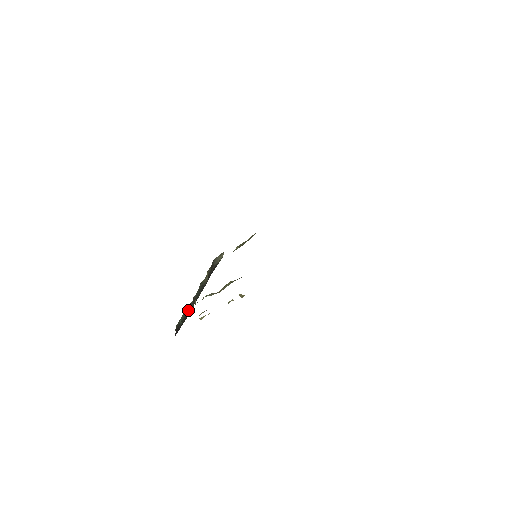
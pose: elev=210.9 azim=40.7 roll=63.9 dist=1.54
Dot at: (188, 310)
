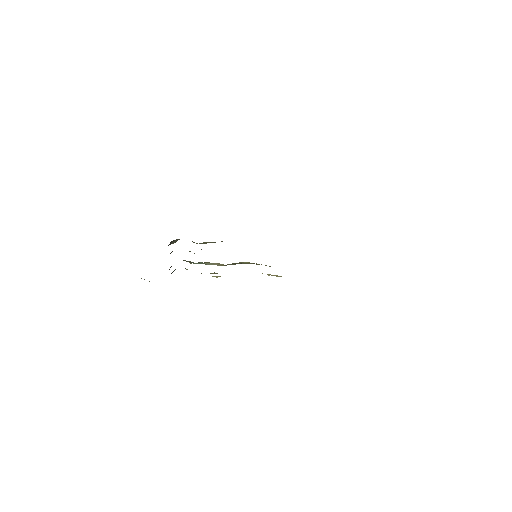
Dot at: (171, 266)
